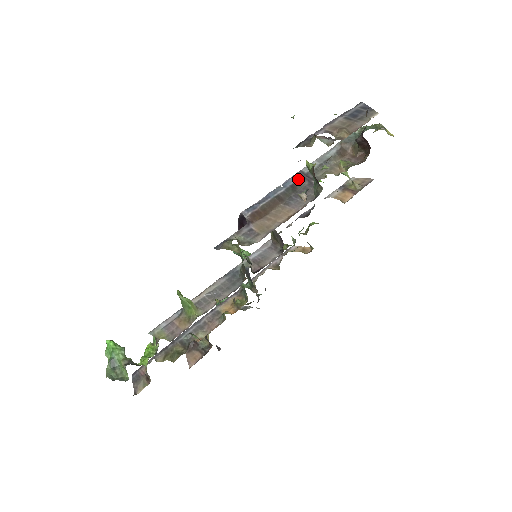
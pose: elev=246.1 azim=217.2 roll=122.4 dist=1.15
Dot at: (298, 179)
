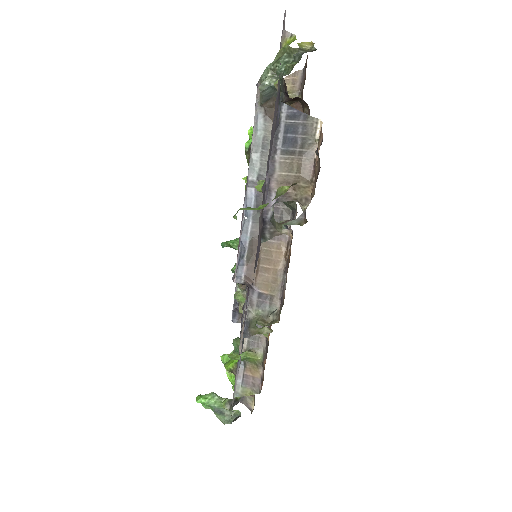
Dot at: (254, 195)
